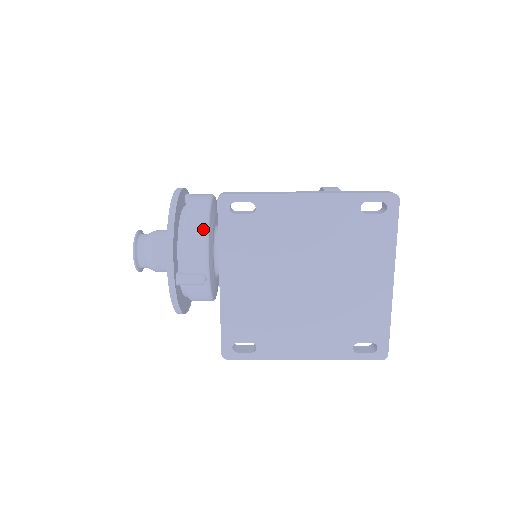
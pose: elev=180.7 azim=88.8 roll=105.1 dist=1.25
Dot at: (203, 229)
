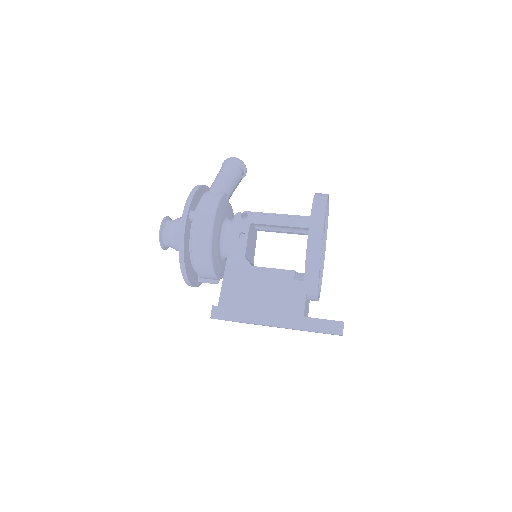
Dot at: (209, 269)
